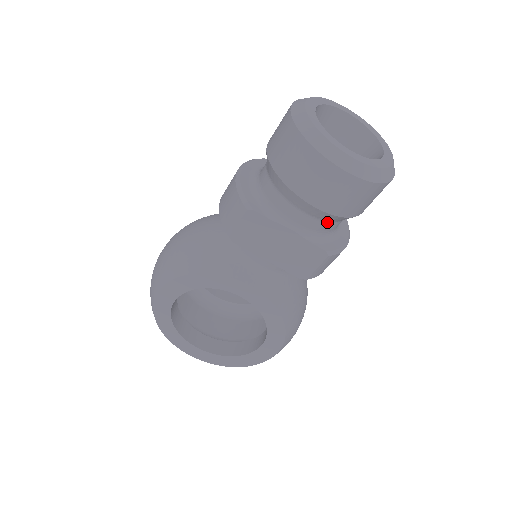
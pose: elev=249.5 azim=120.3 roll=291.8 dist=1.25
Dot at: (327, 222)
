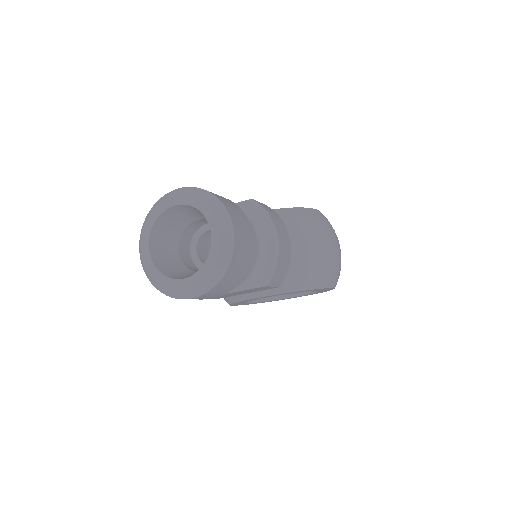
Dot at: occluded
